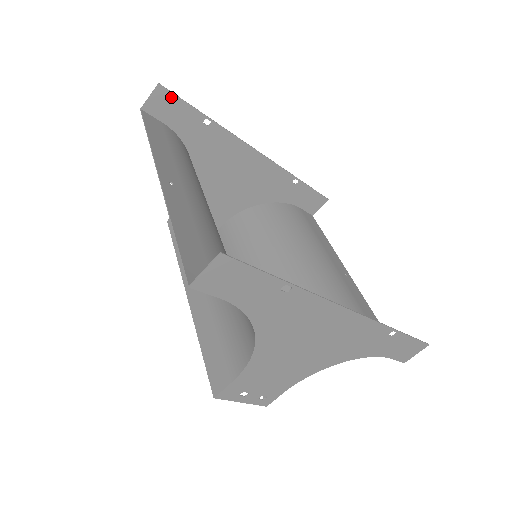
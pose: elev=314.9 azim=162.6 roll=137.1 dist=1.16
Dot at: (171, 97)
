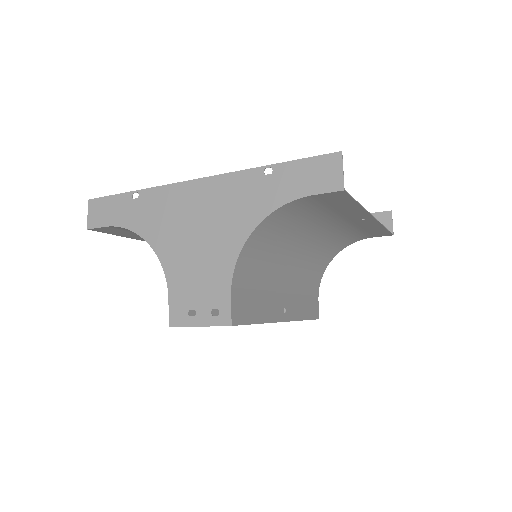
Dot at: occluded
